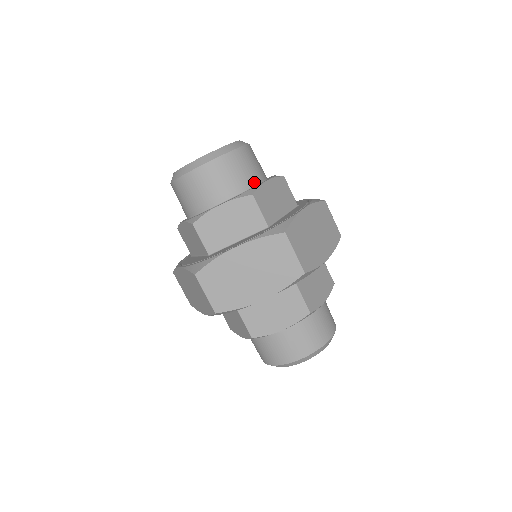
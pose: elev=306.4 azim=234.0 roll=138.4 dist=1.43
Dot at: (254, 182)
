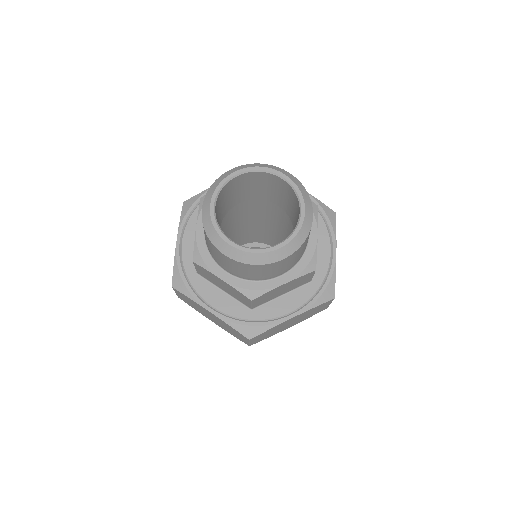
Dot at: (272, 277)
